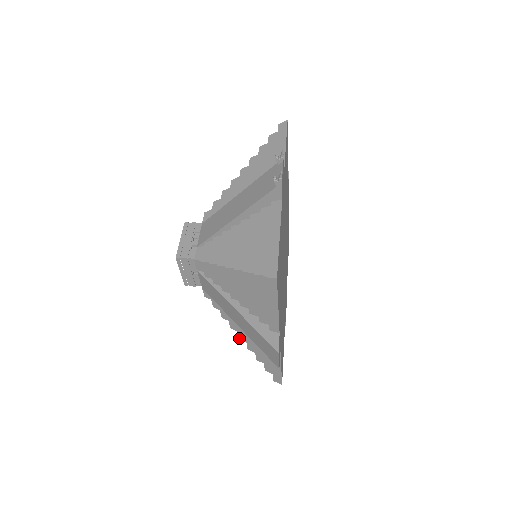
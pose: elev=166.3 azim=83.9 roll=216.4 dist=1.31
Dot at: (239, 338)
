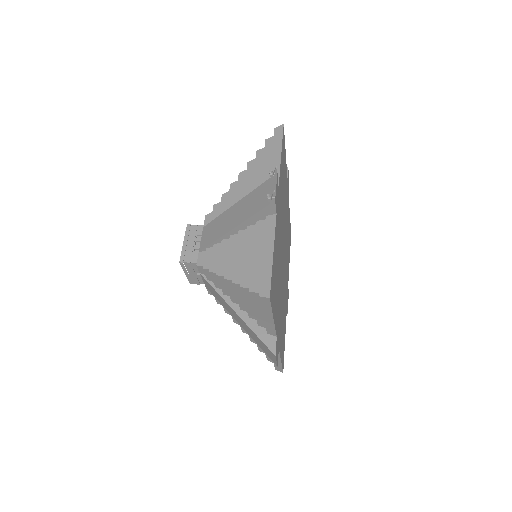
Dot at: (242, 331)
